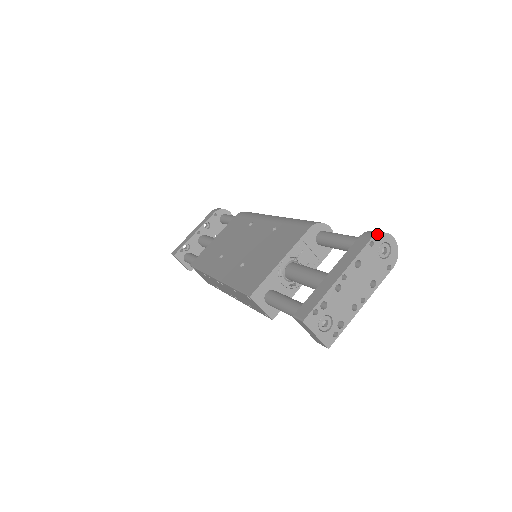
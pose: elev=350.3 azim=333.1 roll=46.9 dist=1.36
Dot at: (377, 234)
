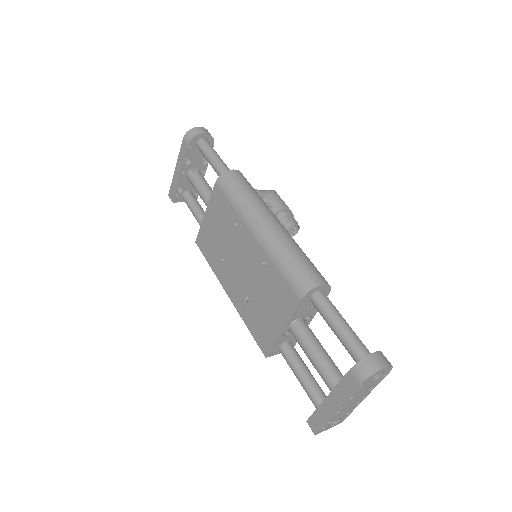
Dot at: (365, 380)
